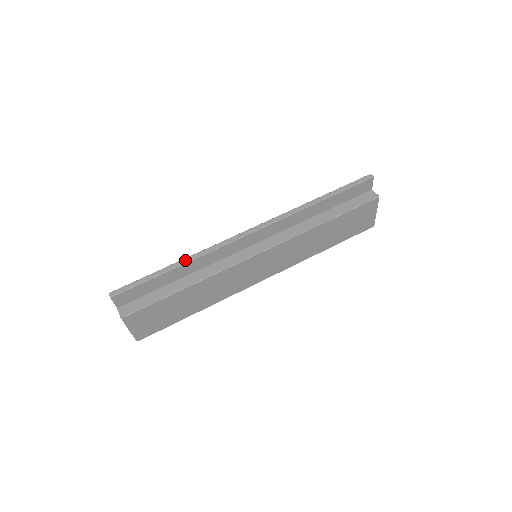
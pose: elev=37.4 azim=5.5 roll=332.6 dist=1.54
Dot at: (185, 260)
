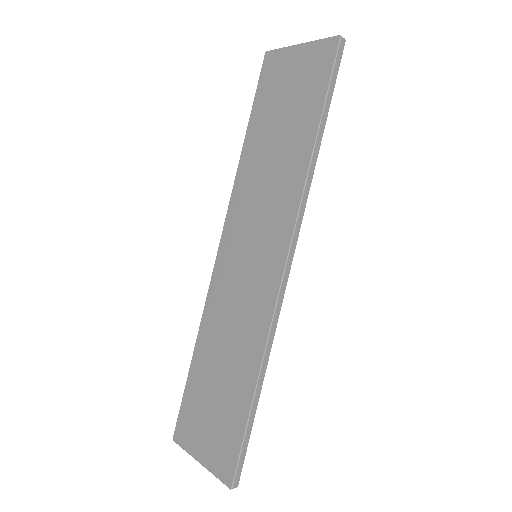
Dot at: (263, 373)
